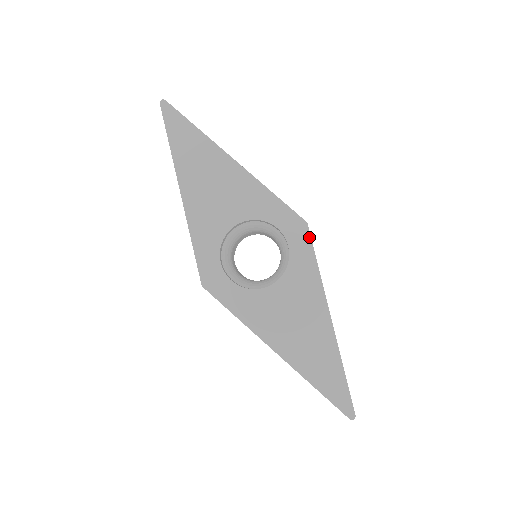
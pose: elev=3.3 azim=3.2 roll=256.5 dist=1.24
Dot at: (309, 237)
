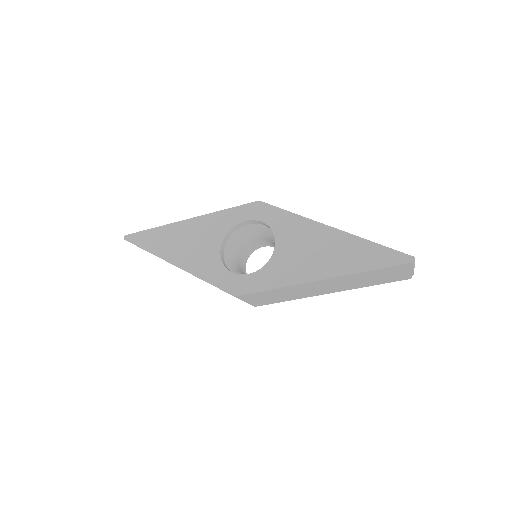
Dot at: (268, 205)
